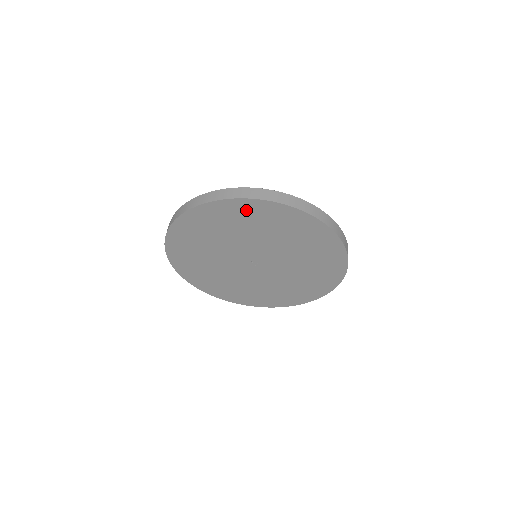
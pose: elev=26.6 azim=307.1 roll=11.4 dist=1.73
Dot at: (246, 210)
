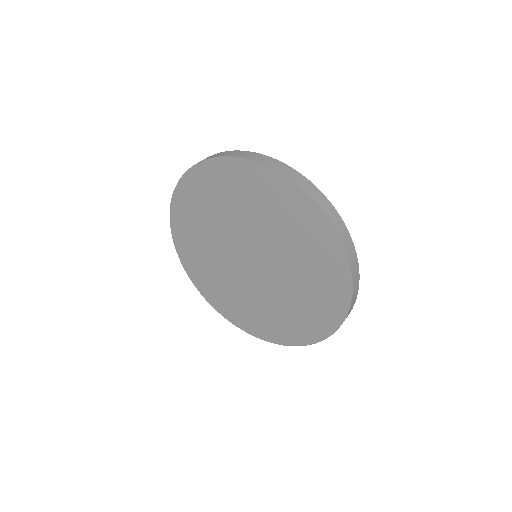
Dot at: (197, 186)
